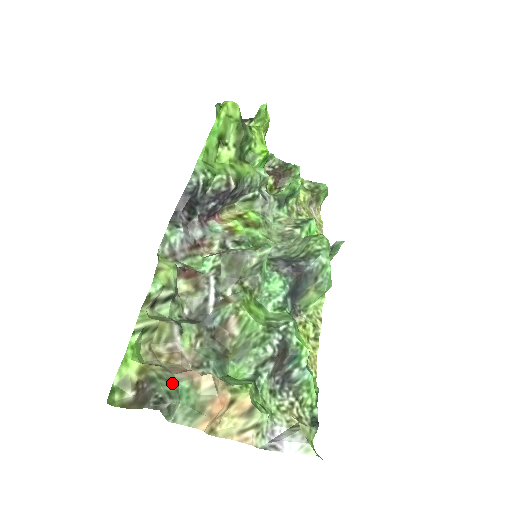
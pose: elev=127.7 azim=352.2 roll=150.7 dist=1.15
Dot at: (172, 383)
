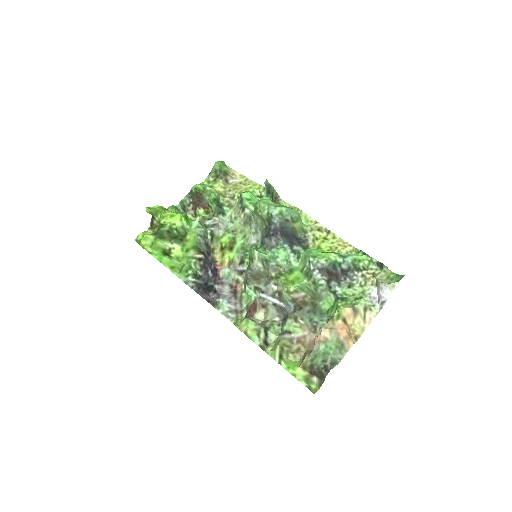
Dot at: (318, 355)
